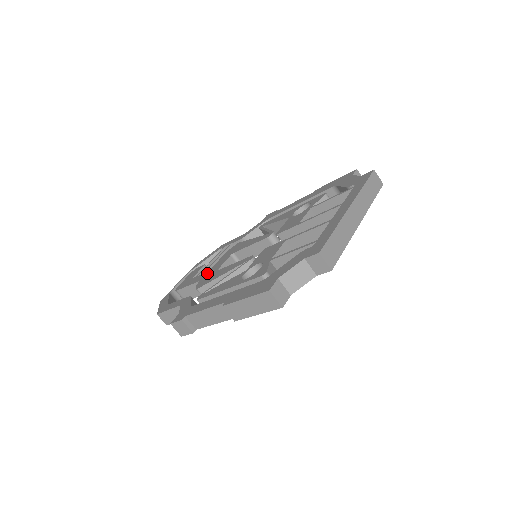
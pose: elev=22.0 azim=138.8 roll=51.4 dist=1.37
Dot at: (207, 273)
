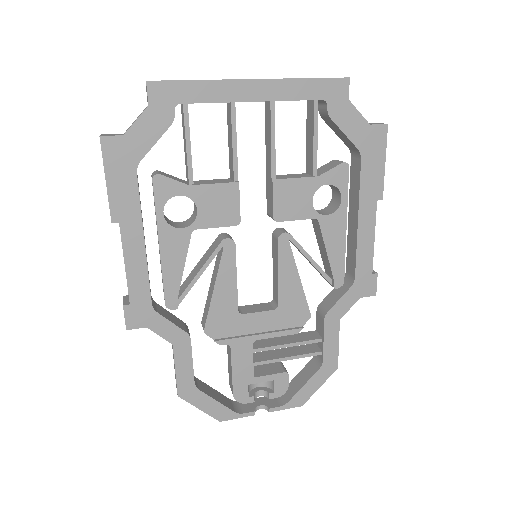
Dot at: occluded
